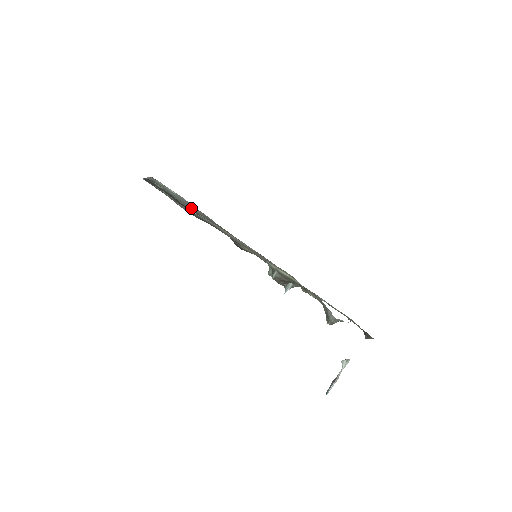
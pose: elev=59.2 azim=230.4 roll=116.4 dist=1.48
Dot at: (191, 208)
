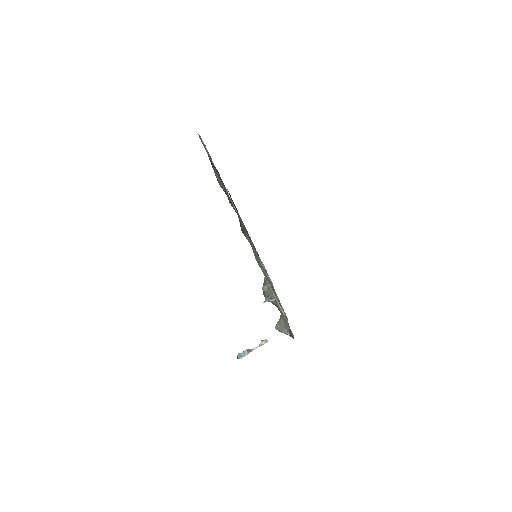
Dot at: occluded
